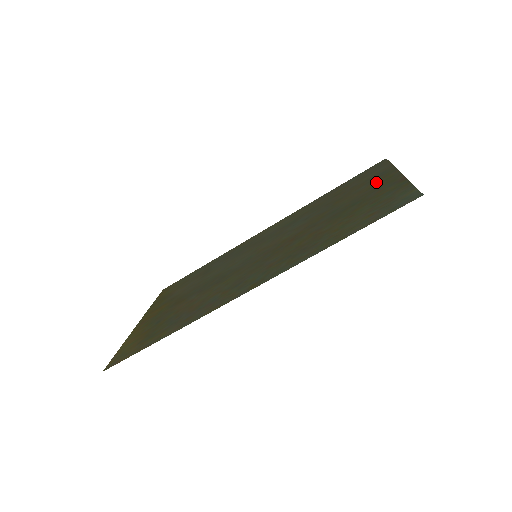
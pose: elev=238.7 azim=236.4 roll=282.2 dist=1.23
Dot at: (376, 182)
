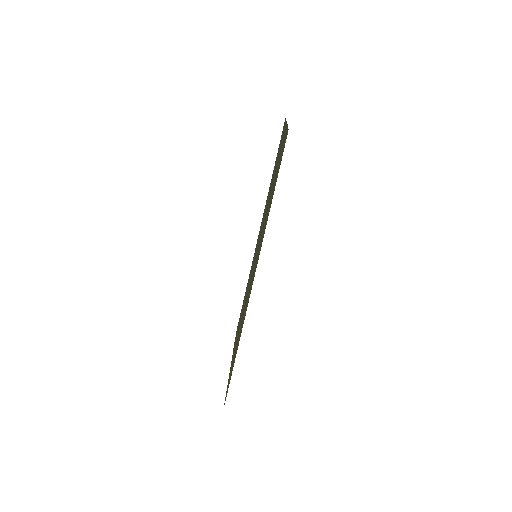
Dot at: occluded
